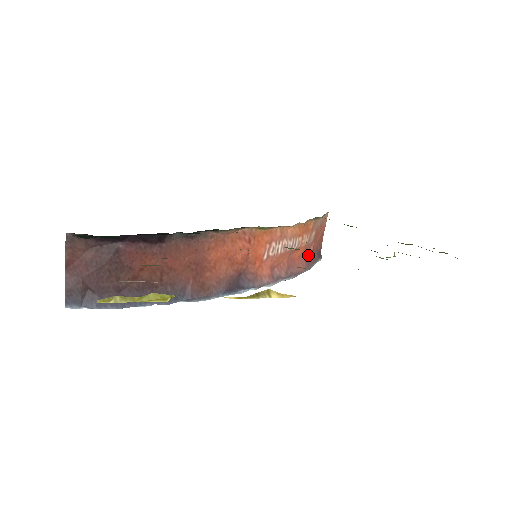
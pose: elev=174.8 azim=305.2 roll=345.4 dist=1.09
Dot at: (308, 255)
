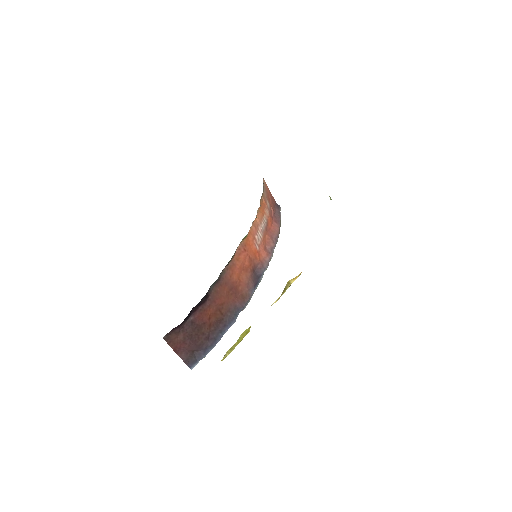
Dot at: (274, 216)
